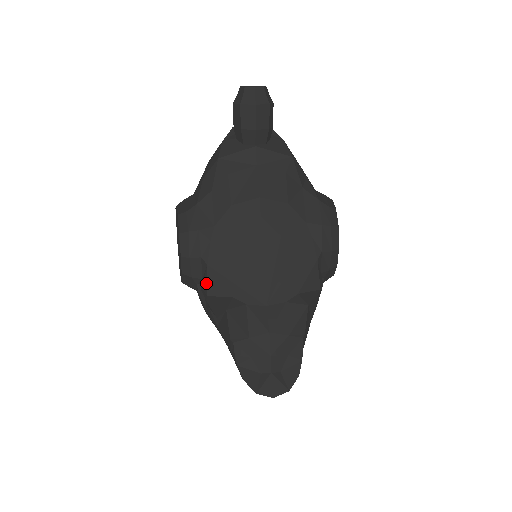
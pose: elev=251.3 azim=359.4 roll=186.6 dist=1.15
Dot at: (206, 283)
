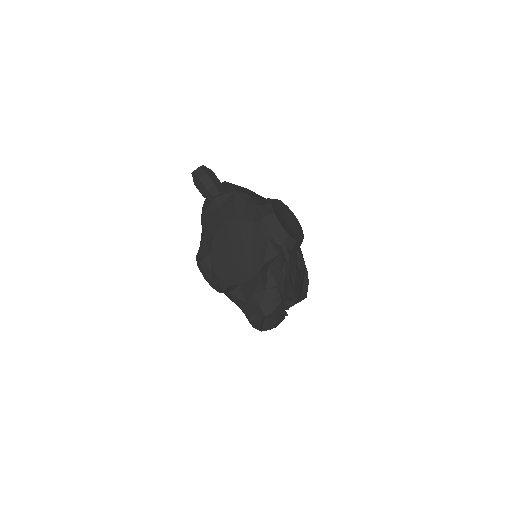
Dot at: (219, 285)
